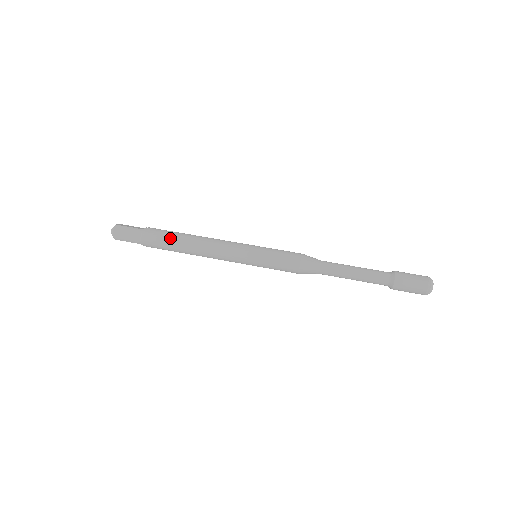
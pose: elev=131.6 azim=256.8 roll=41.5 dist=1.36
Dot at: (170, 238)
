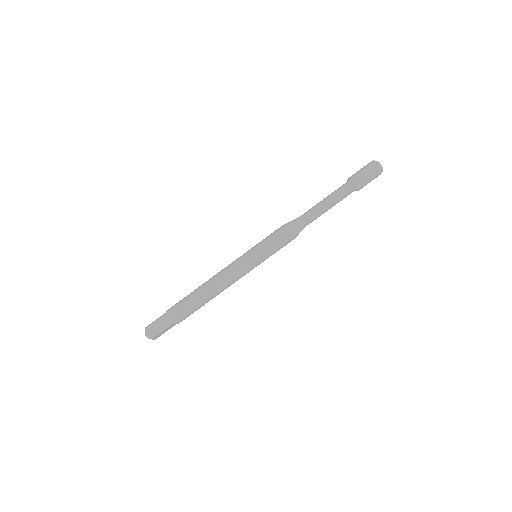
Dot at: (197, 308)
